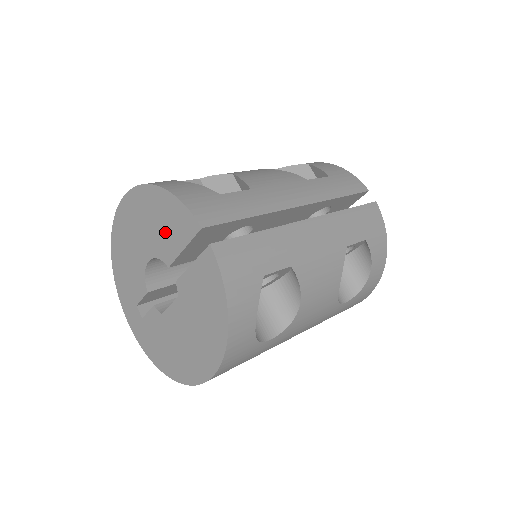
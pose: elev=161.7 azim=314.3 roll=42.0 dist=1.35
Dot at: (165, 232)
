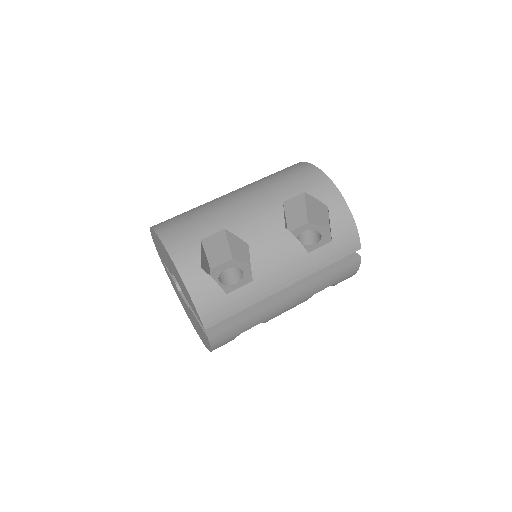
Dot at: (185, 294)
